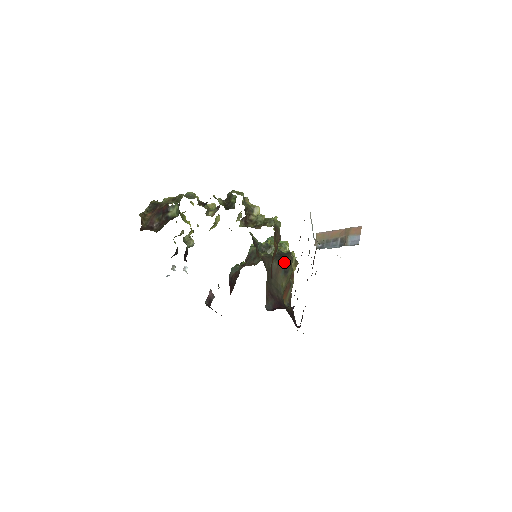
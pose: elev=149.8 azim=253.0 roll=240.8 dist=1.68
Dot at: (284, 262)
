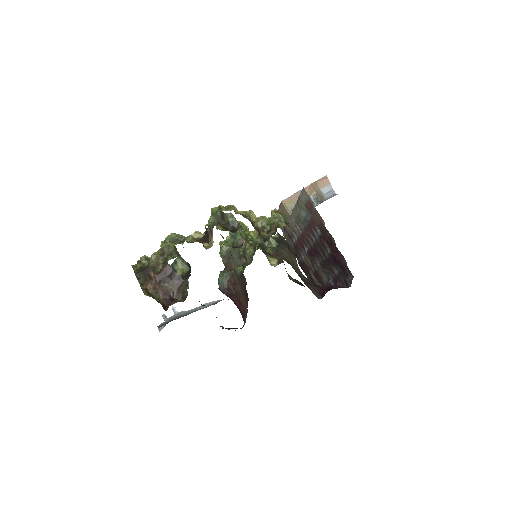
Dot at: (288, 246)
